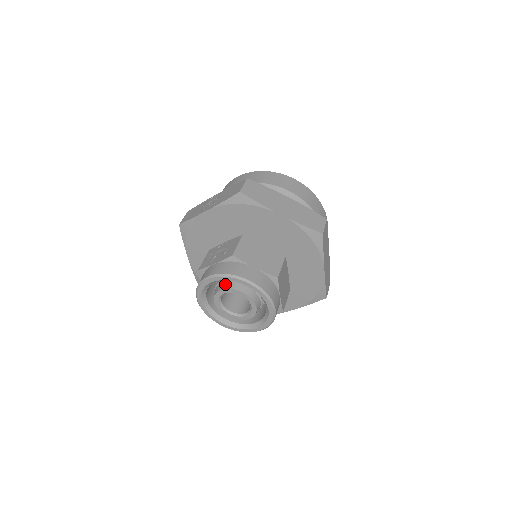
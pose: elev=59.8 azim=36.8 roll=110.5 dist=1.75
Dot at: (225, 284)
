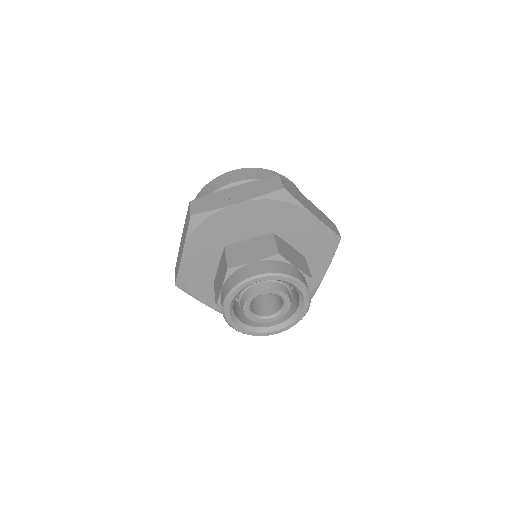
Dot at: (265, 284)
